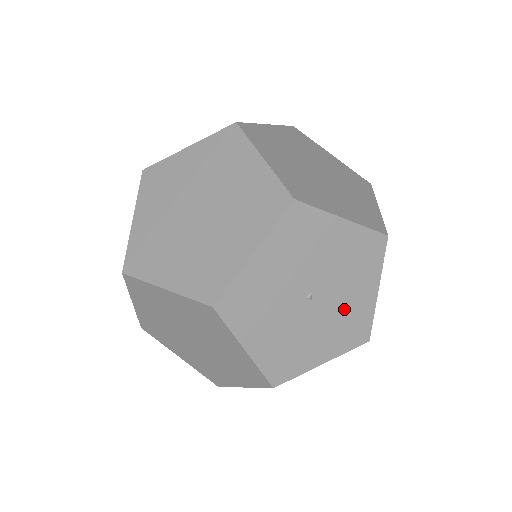
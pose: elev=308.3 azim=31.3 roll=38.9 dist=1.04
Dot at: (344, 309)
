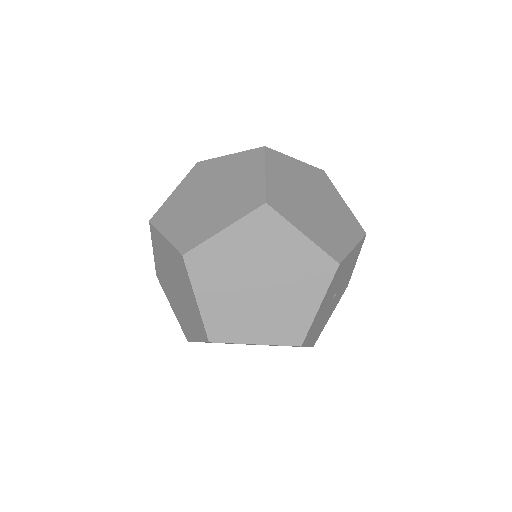
Dot at: (327, 316)
